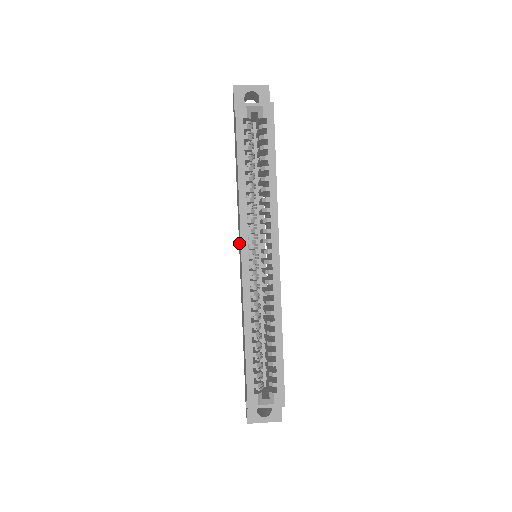
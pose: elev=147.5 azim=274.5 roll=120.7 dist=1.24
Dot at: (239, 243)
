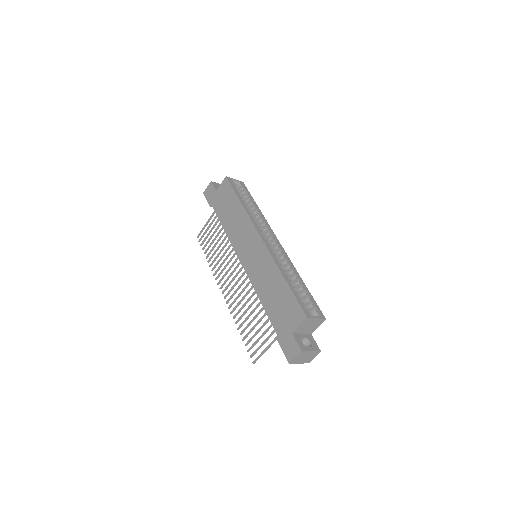
Dot at: (243, 249)
